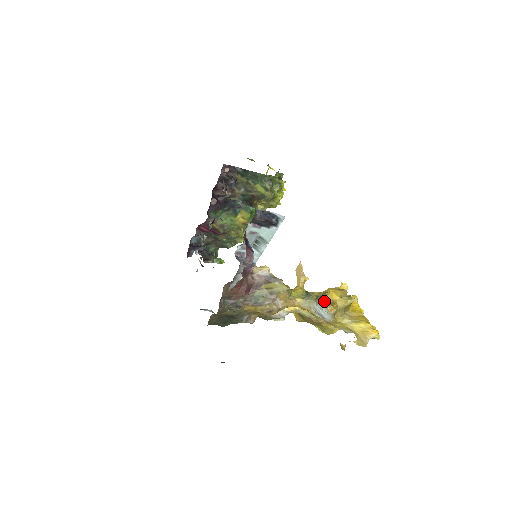
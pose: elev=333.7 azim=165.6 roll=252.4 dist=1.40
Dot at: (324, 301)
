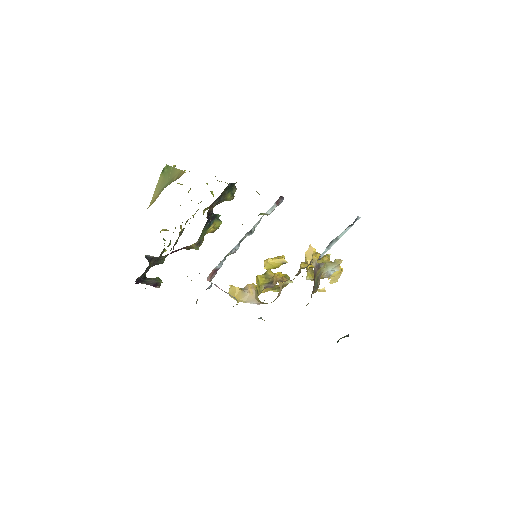
Dot at: (339, 264)
